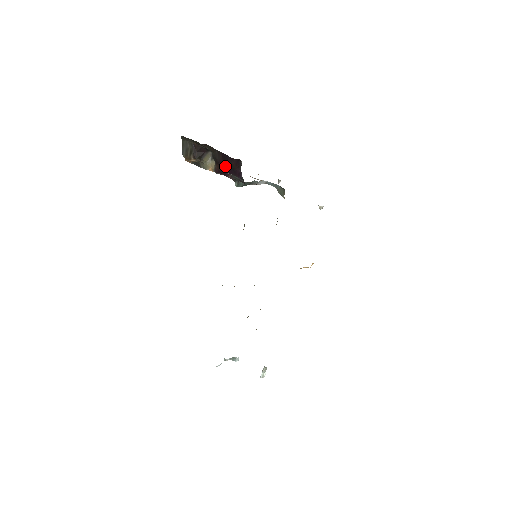
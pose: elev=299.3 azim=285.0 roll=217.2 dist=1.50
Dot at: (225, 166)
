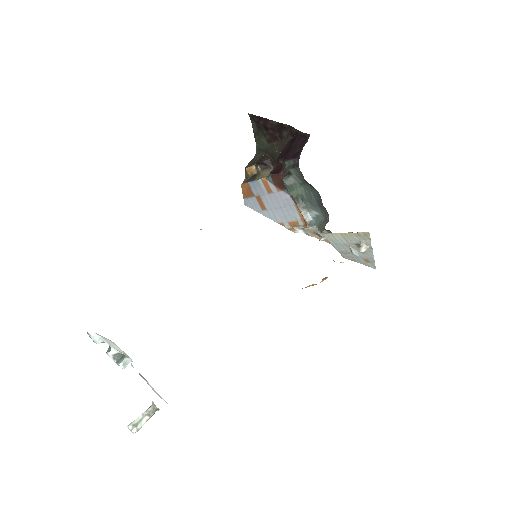
Dot at: (287, 151)
